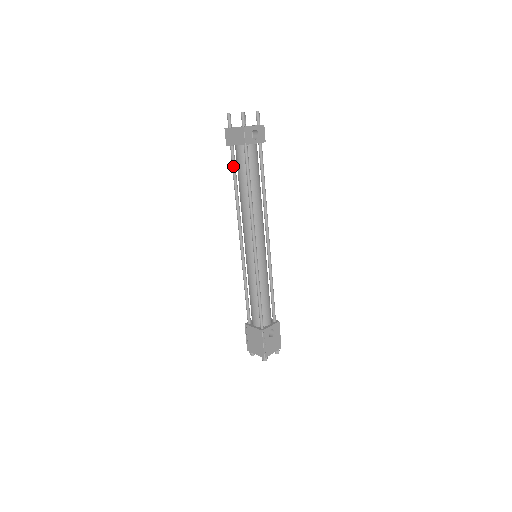
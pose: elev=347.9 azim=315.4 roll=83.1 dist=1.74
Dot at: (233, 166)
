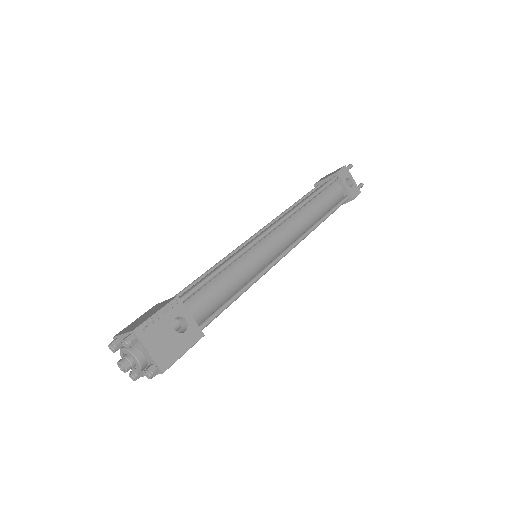
Dot at: (307, 194)
